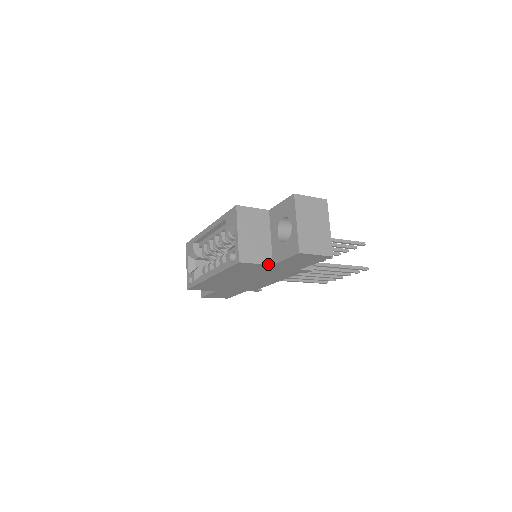
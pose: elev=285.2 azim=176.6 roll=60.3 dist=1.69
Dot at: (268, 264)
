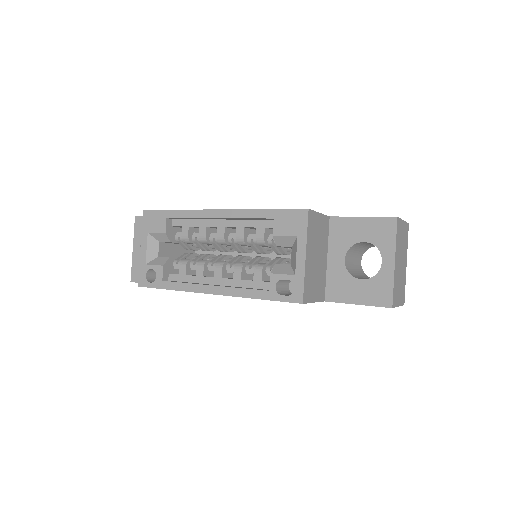
Dot at: (322, 301)
